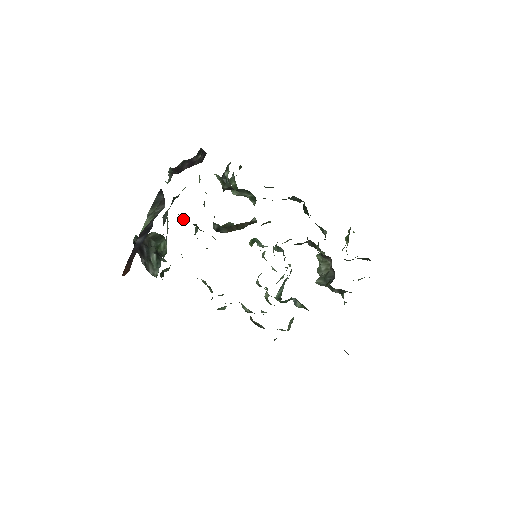
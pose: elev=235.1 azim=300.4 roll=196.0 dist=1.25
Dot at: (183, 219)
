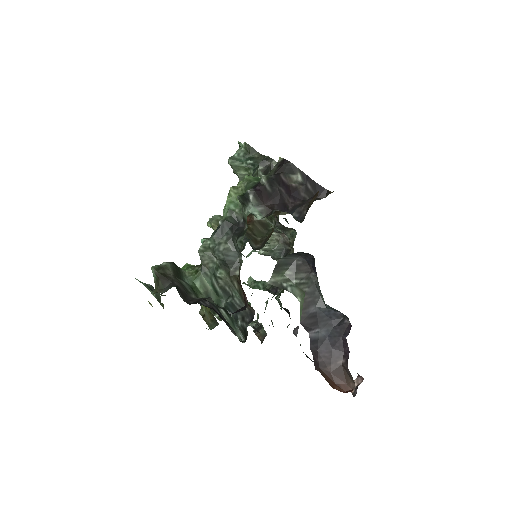
Dot at: occluded
